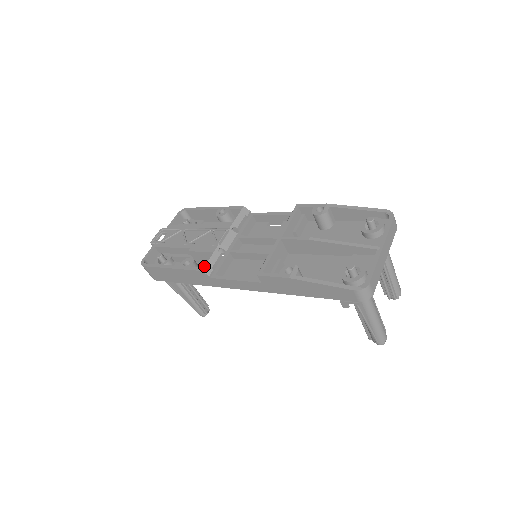
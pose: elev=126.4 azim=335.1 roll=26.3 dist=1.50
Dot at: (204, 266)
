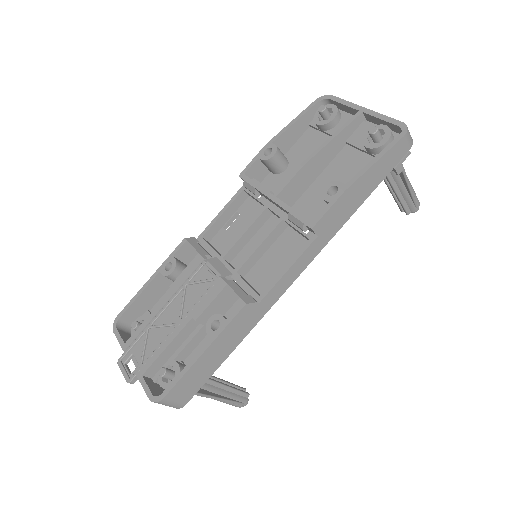
Dot at: occluded
